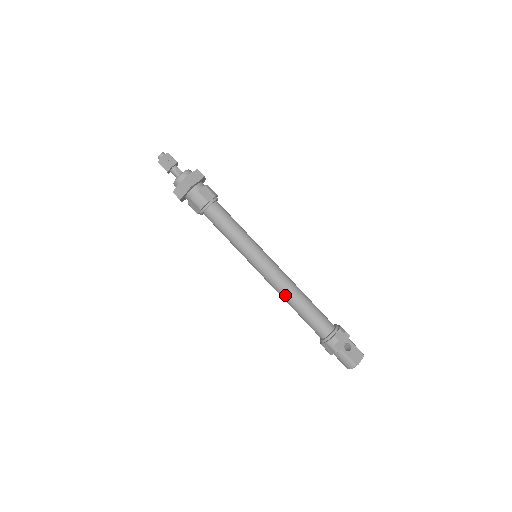
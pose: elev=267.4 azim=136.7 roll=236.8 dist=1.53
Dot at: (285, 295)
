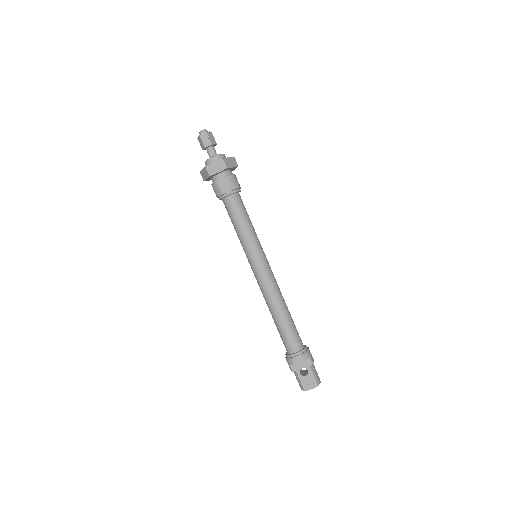
Dot at: (266, 302)
